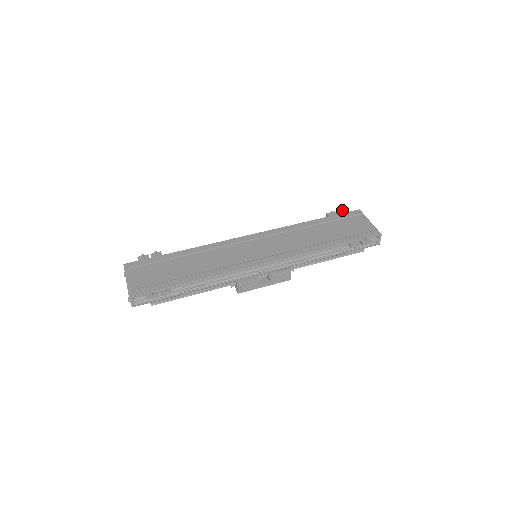
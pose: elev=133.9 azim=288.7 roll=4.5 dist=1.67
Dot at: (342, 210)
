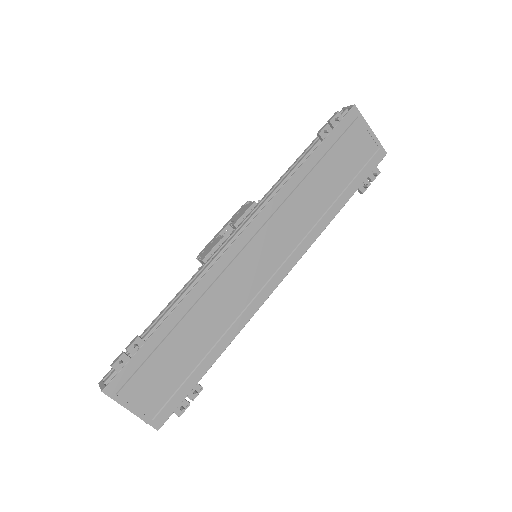
Dot at: (338, 120)
